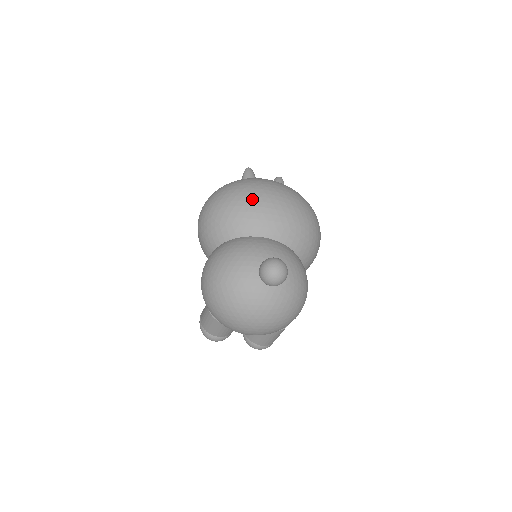
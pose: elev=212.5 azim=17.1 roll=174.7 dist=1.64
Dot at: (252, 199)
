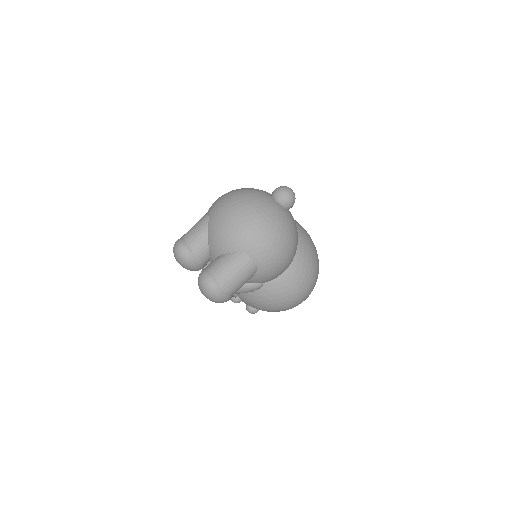
Dot at: occluded
